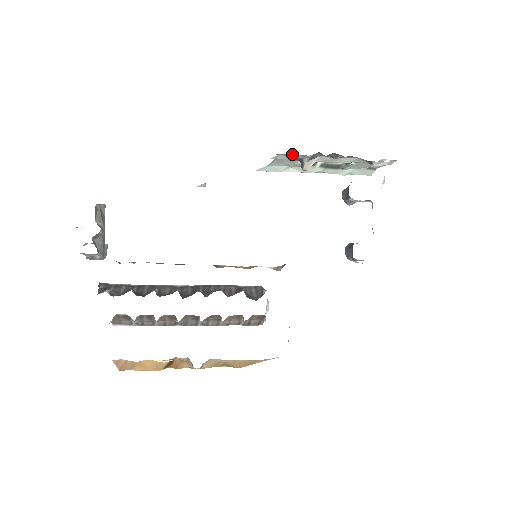
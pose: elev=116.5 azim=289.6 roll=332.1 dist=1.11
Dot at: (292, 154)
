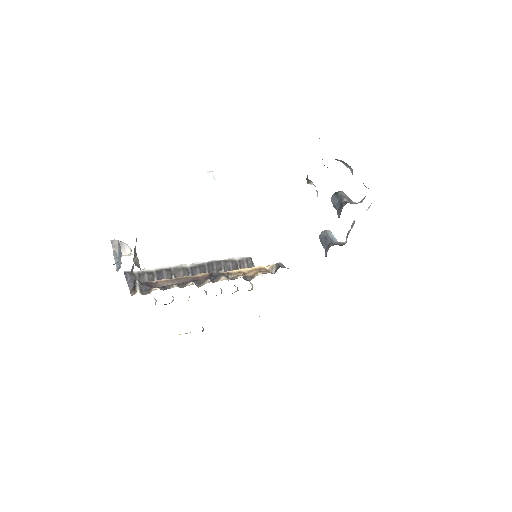
Dot at: occluded
